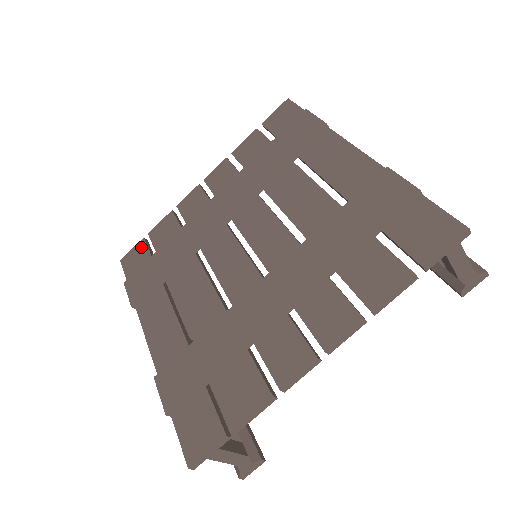
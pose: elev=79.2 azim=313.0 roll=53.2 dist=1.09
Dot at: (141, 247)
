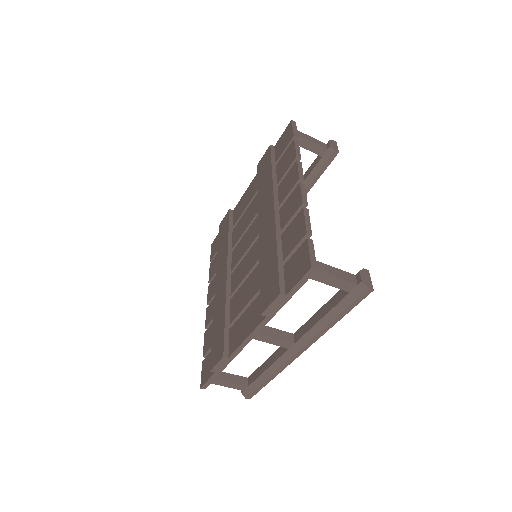
Dot at: (205, 362)
